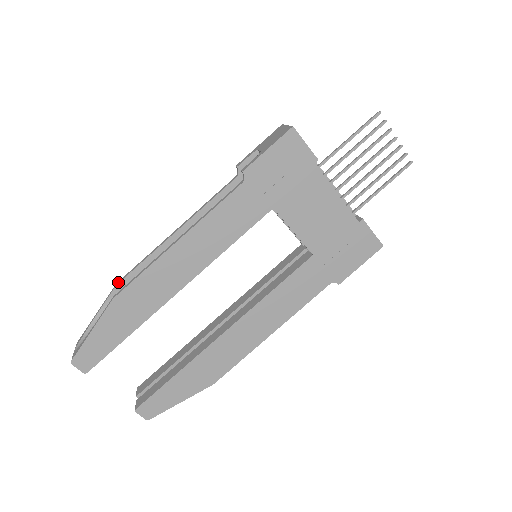
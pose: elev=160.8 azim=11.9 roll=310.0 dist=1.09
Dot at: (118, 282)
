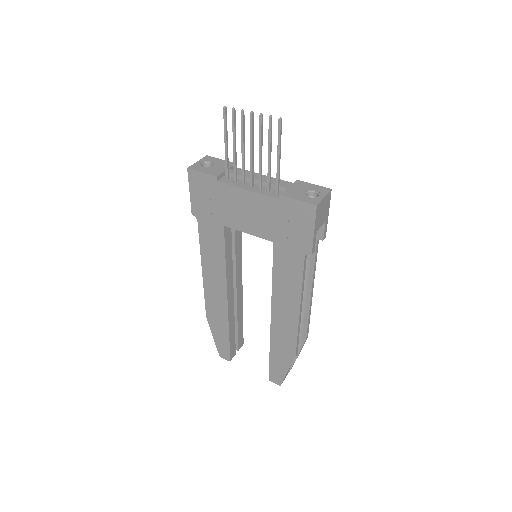
Dot at: occluded
